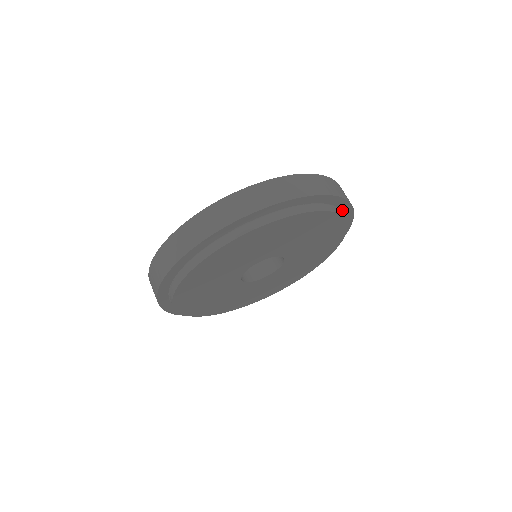
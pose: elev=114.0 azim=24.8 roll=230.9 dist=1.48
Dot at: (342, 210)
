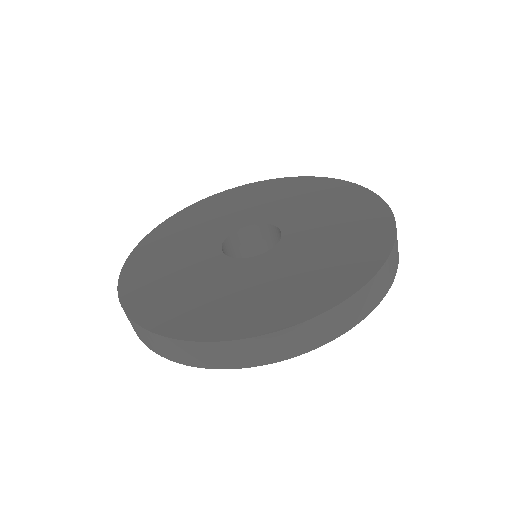
Dot at: occluded
